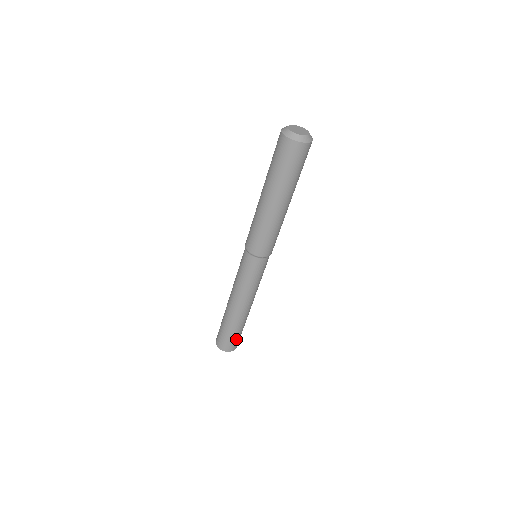
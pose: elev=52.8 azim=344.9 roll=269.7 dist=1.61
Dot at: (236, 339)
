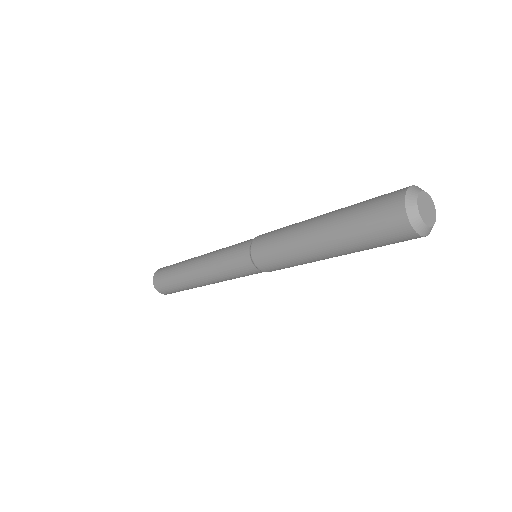
Dot at: (175, 291)
